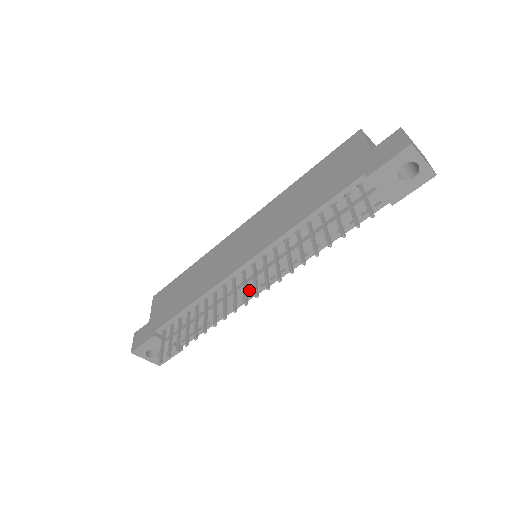
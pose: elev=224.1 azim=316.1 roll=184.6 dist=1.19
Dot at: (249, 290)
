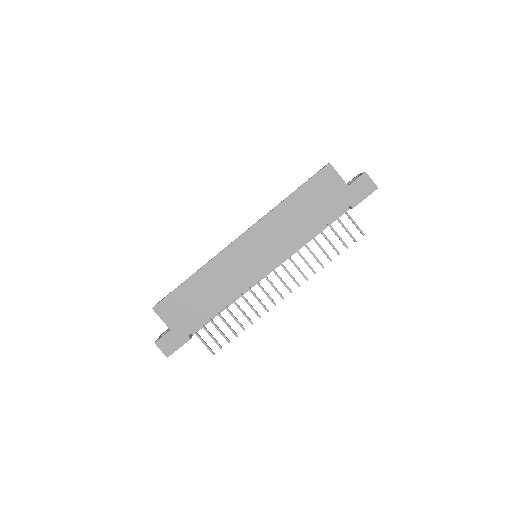
Dot at: occluded
